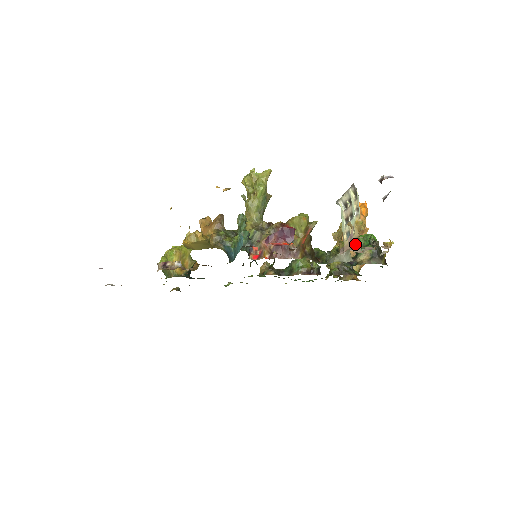
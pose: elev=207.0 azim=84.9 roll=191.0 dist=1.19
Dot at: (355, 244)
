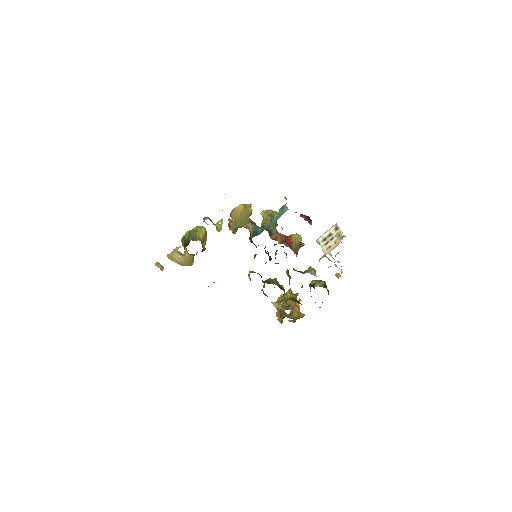
Dot at: (292, 306)
